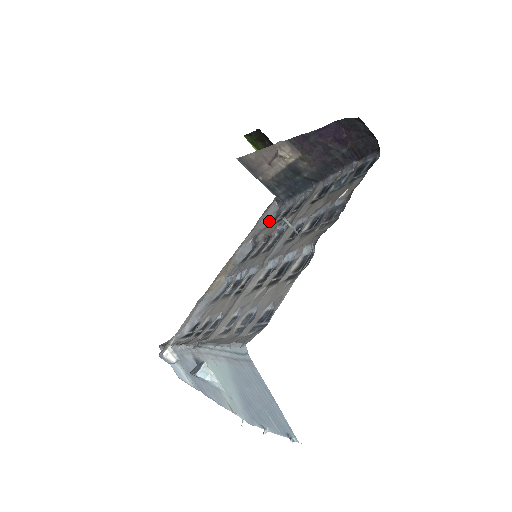
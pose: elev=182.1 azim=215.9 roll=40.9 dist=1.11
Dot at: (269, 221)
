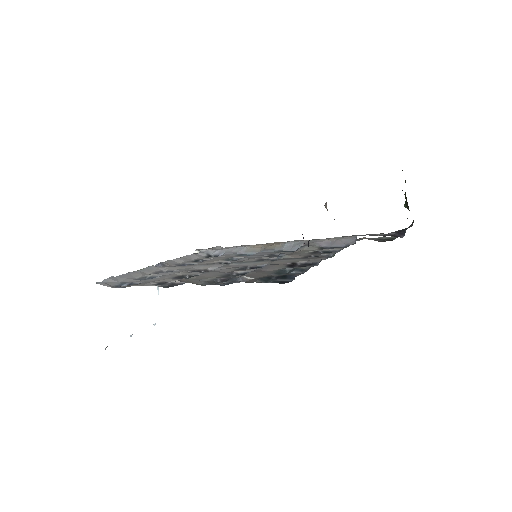
Dot at: (334, 245)
